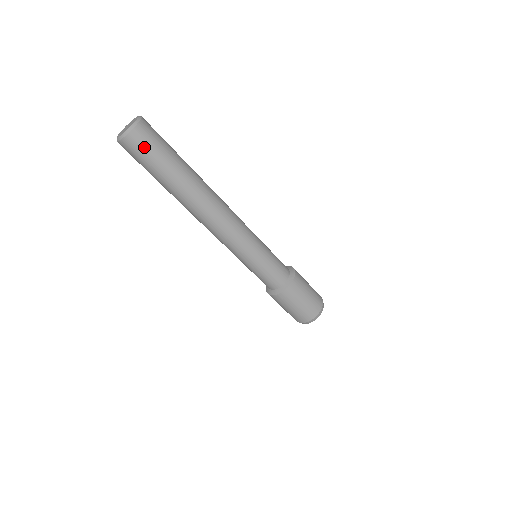
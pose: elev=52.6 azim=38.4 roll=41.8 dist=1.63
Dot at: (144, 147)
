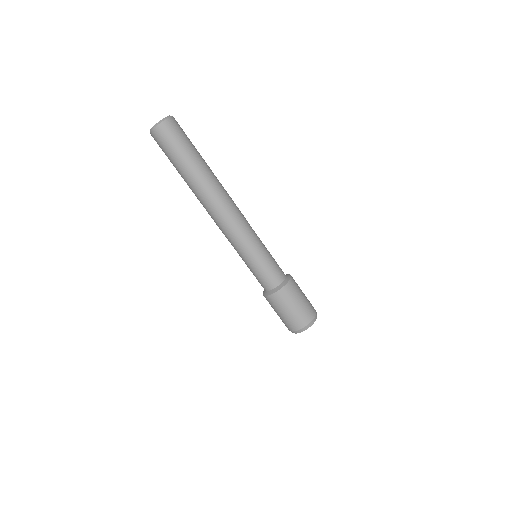
Dot at: (169, 138)
